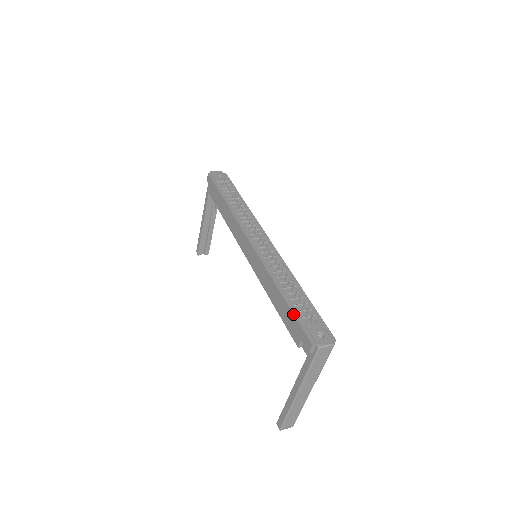
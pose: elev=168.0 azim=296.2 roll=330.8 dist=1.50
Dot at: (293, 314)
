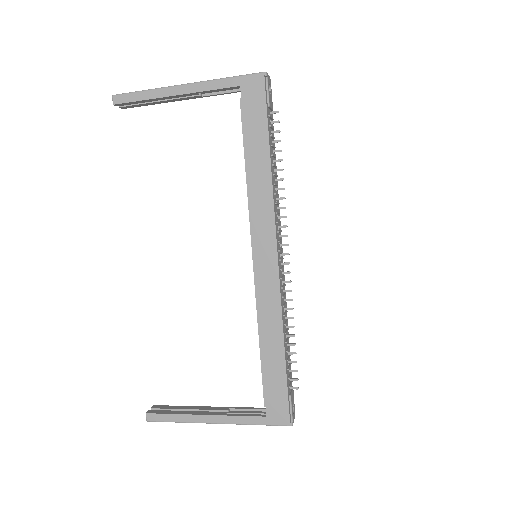
Dot at: (287, 382)
